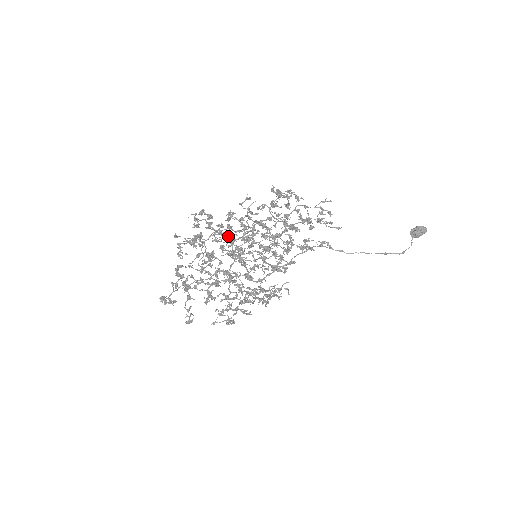
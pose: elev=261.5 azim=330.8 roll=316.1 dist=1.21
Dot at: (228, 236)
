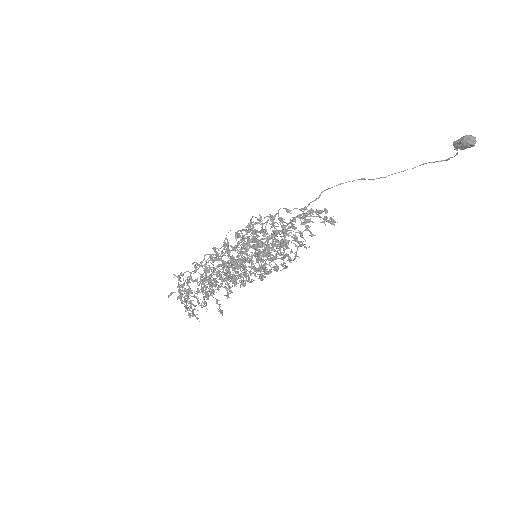
Dot at: occluded
